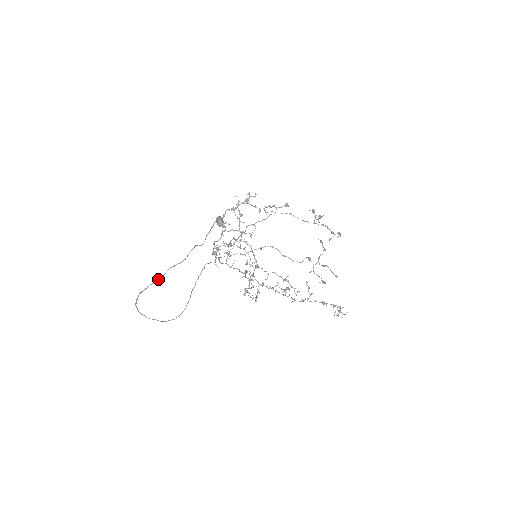
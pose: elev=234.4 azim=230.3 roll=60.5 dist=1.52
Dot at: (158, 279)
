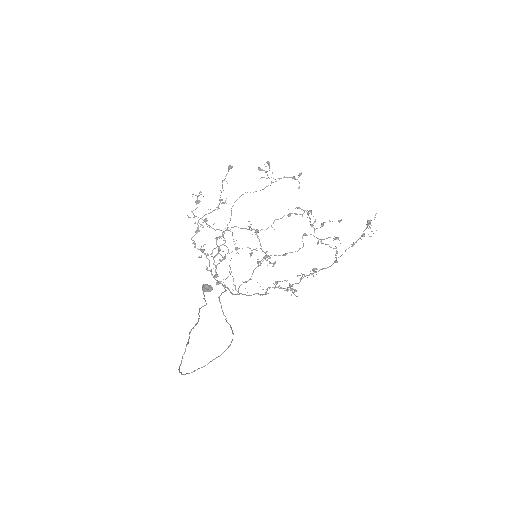
Dot at: (186, 345)
